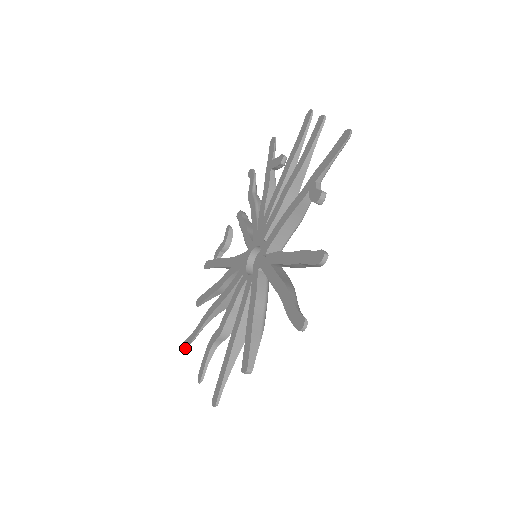
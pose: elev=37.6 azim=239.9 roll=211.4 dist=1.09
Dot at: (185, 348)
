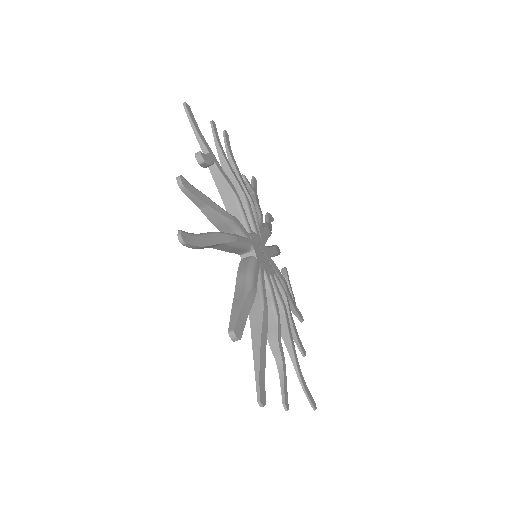
Dot at: (310, 403)
